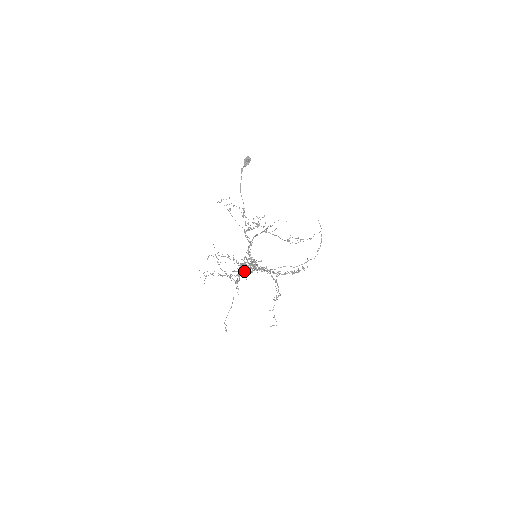
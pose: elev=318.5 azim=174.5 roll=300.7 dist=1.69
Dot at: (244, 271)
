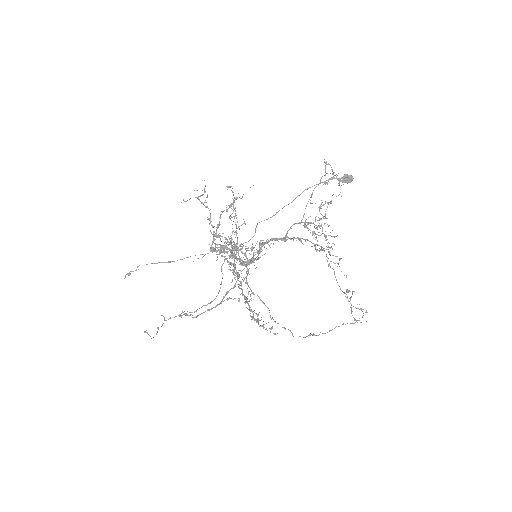
Dot at: (228, 251)
